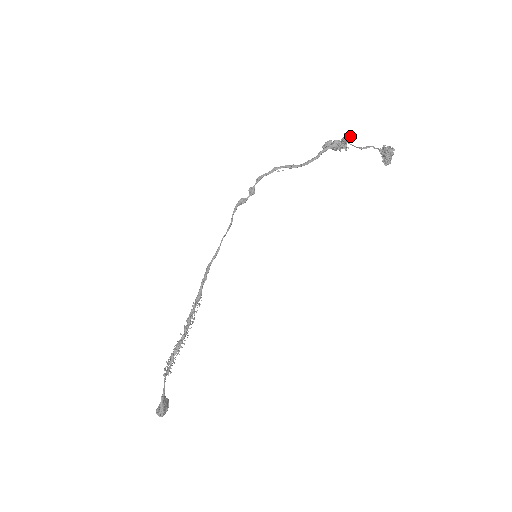
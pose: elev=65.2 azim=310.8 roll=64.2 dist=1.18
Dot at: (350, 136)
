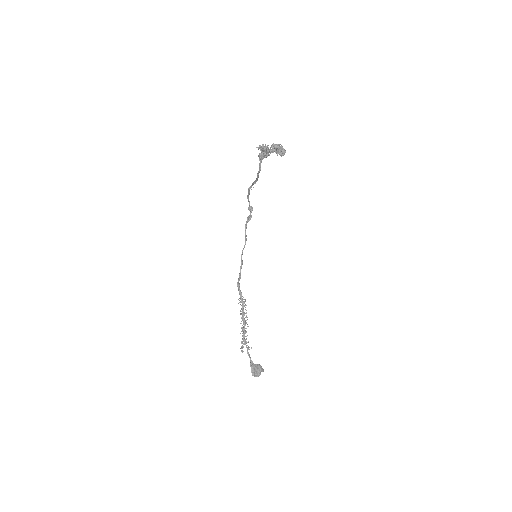
Dot at: (261, 146)
